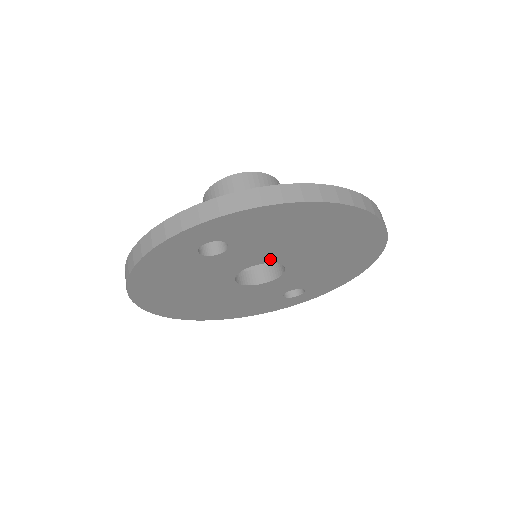
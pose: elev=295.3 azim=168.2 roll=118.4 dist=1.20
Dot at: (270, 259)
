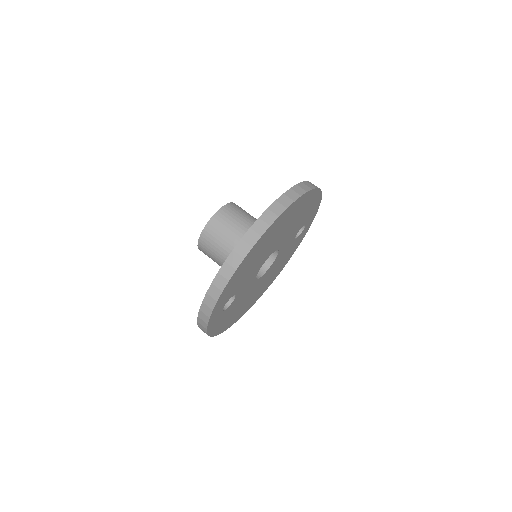
Dot at: (261, 265)
